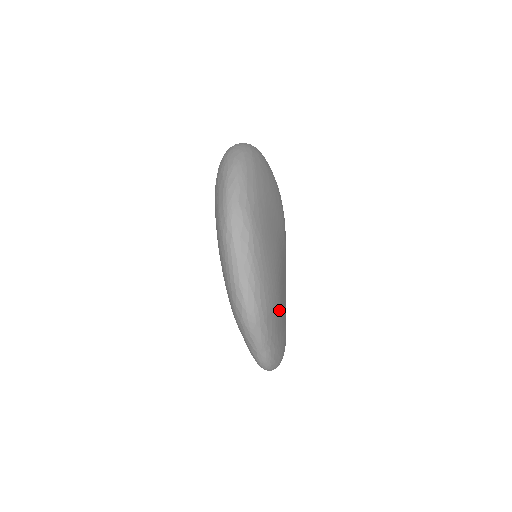
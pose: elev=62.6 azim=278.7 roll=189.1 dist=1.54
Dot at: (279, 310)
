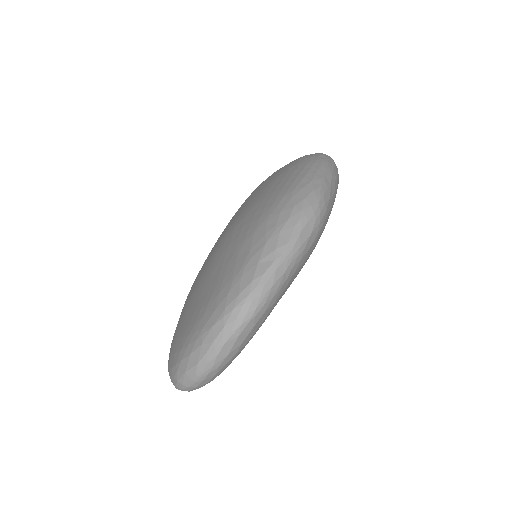
Dot at: occluded
